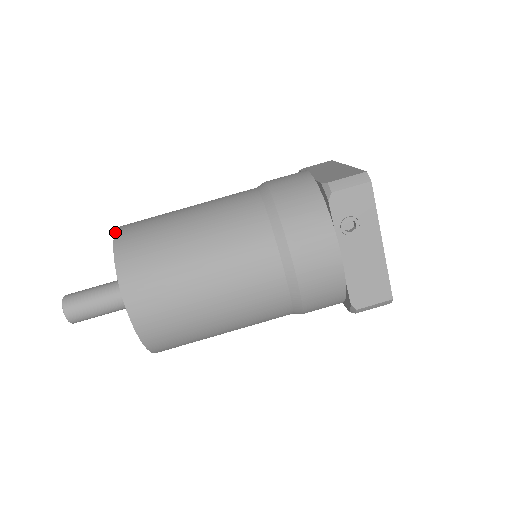
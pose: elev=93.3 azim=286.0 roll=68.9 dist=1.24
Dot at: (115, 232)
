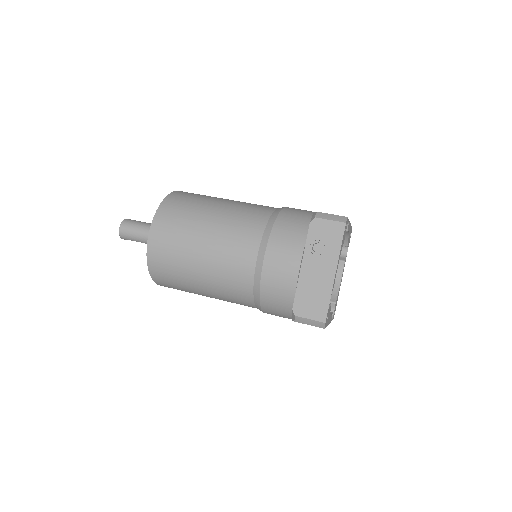
Dot at: occluded
